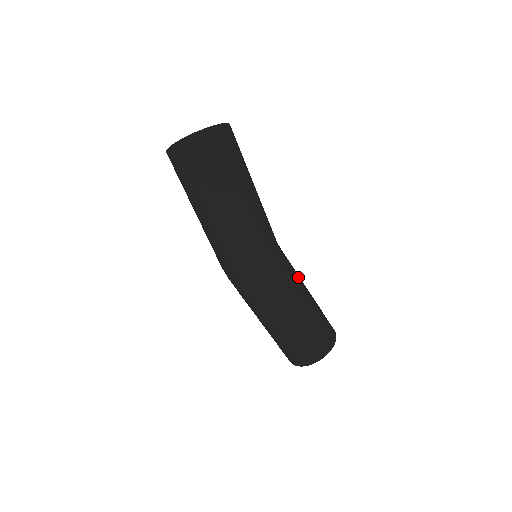
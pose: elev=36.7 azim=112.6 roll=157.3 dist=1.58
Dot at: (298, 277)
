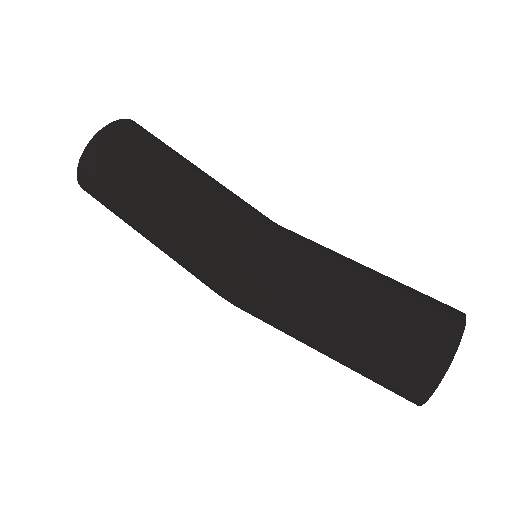
Dot at: (329, 251)
